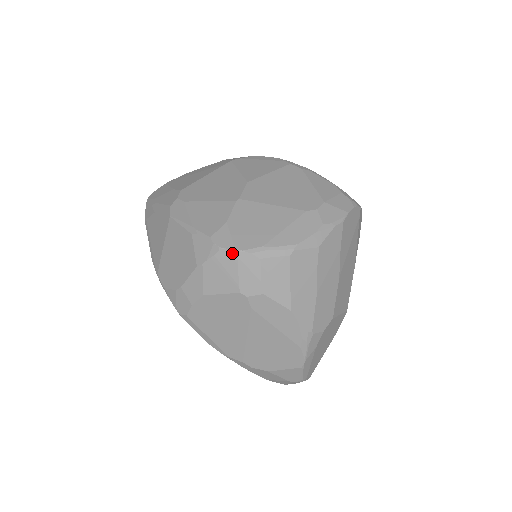
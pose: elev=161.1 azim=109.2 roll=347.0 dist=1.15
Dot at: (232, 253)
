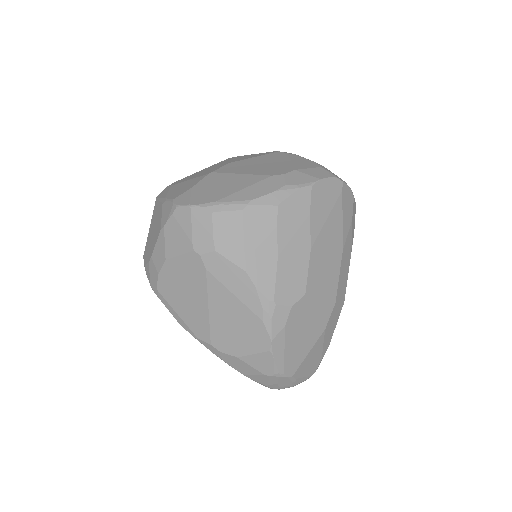
Dot at: (186, 209)
